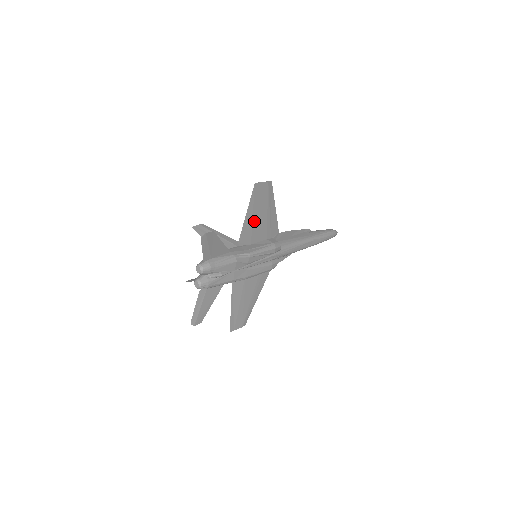
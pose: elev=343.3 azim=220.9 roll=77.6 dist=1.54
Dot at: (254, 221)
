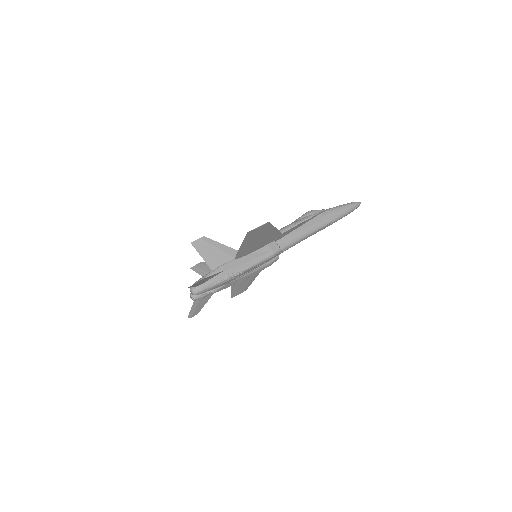
Dot at: (251, 245)
